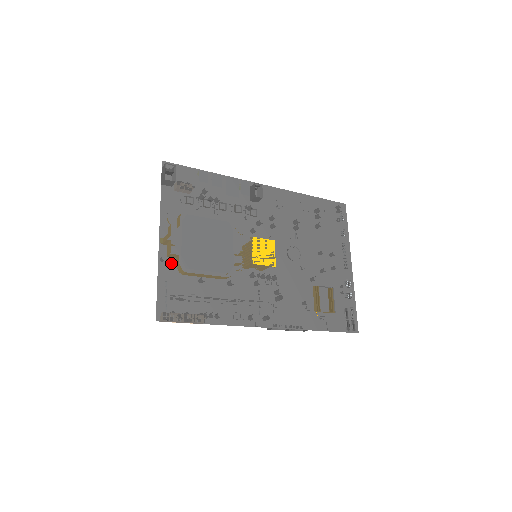
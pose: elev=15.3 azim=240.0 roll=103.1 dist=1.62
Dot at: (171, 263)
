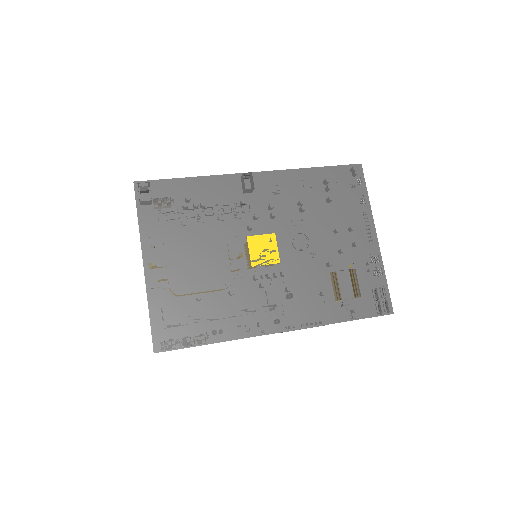
Dot at: (160, 289)
